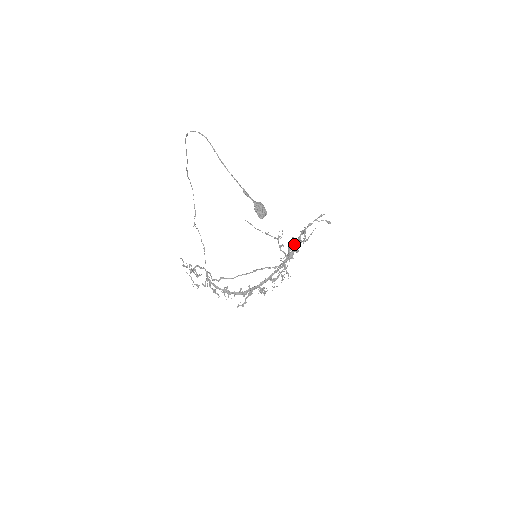
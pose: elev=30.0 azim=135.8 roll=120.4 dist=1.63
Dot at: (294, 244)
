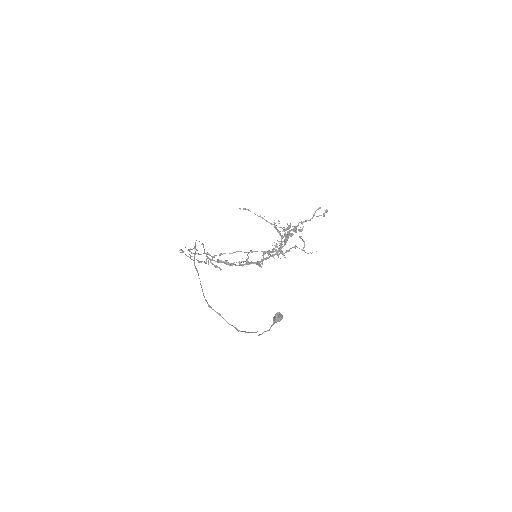
Dot at: (289, 228)
